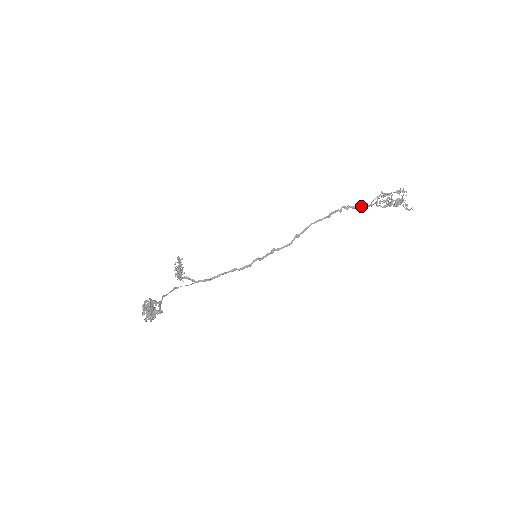
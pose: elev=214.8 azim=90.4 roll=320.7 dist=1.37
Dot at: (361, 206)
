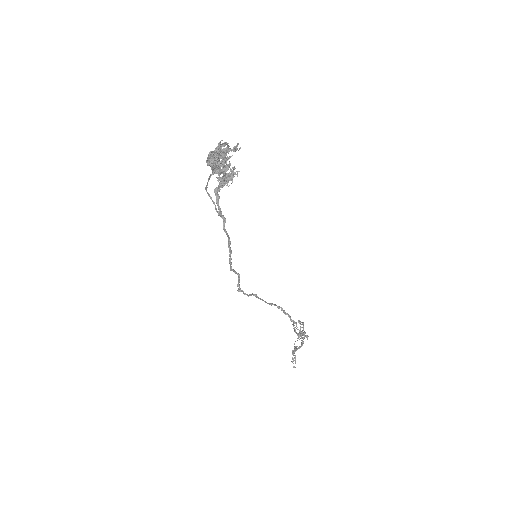
Dot at: occluded
